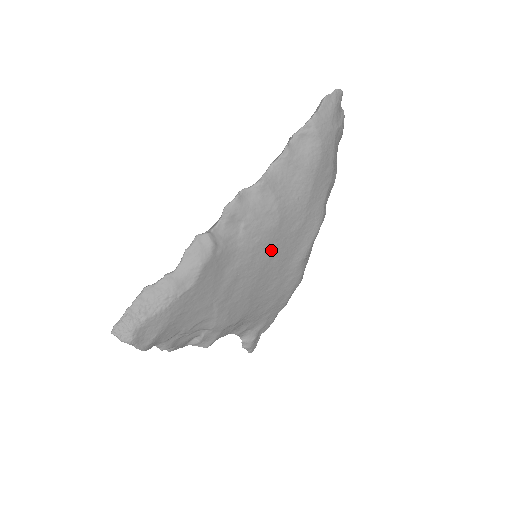
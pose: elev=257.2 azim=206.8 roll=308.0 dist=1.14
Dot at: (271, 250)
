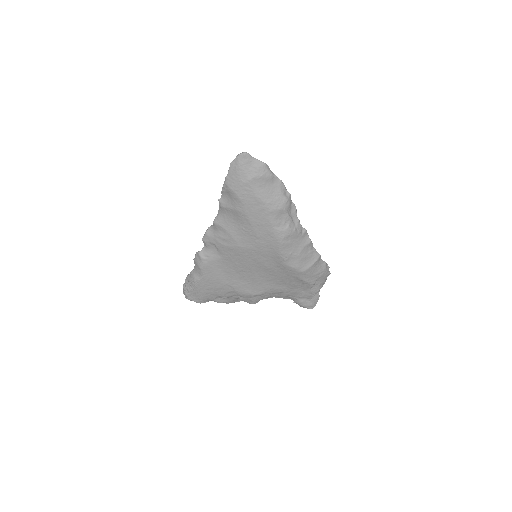
Dot at: (246, 257)
